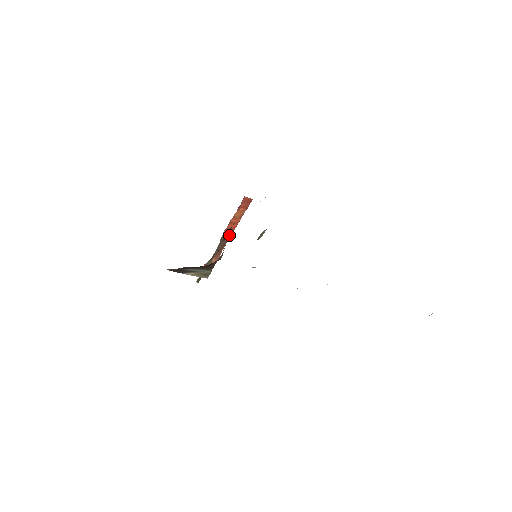
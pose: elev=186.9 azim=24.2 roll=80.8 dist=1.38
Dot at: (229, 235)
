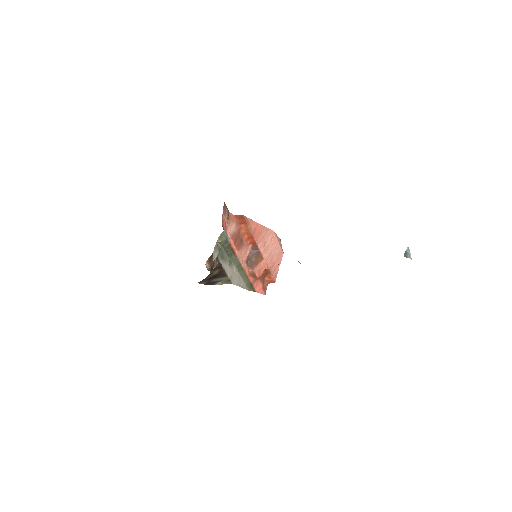
Dot at: (257, 248)
